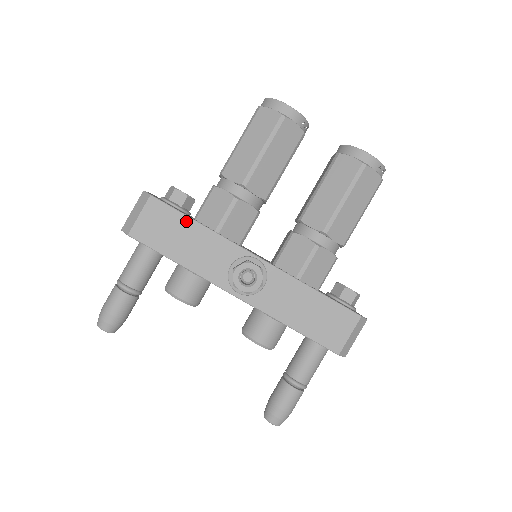
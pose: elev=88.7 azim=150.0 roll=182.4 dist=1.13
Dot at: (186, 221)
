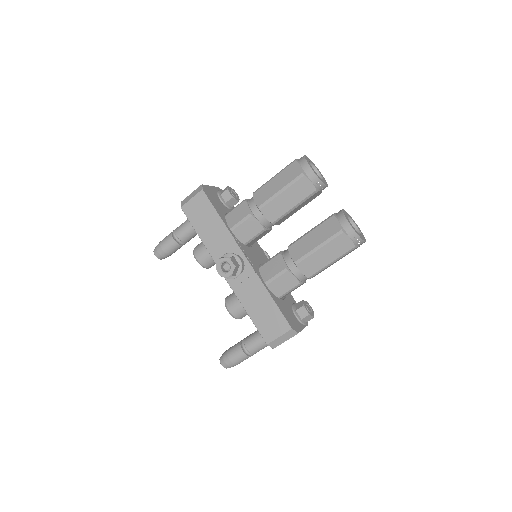
Dot at: (215, 215)
